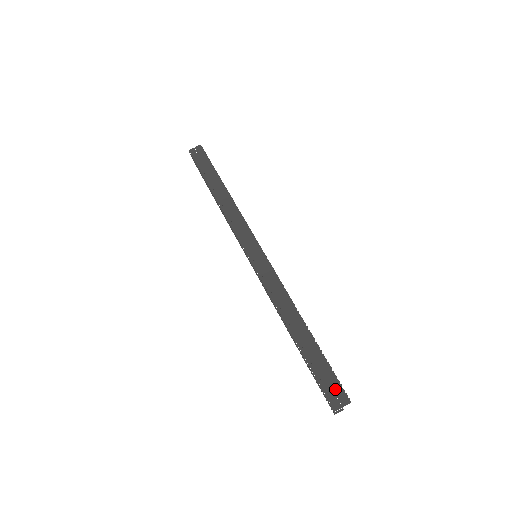
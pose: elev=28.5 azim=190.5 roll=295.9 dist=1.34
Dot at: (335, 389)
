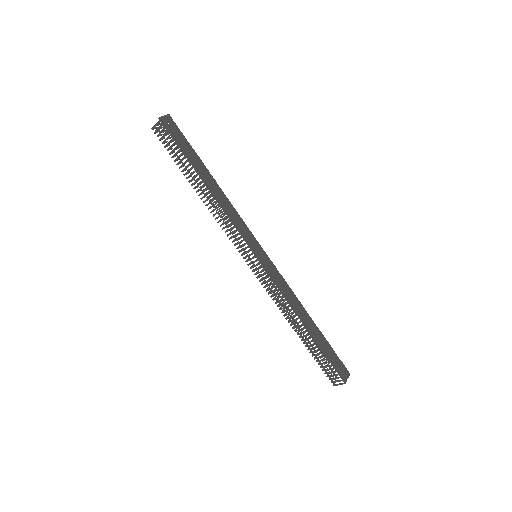
Dot at: (342, 367)
